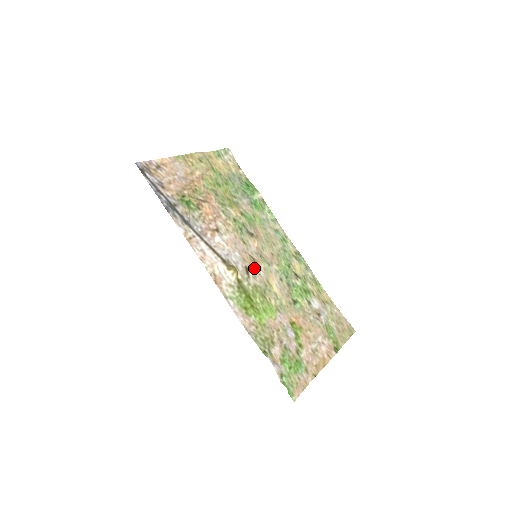
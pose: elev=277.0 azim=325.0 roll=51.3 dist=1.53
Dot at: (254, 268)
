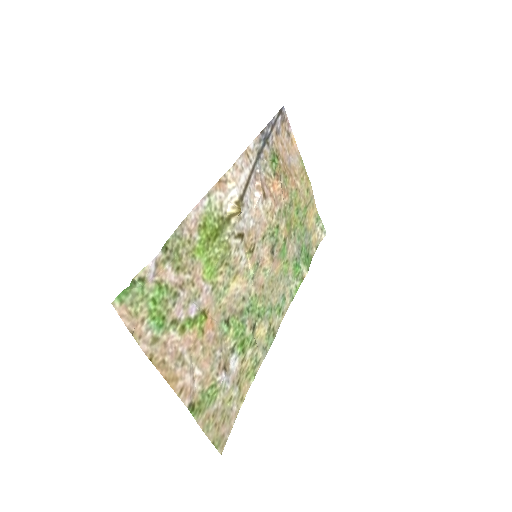
Dot at: (245, 250)
